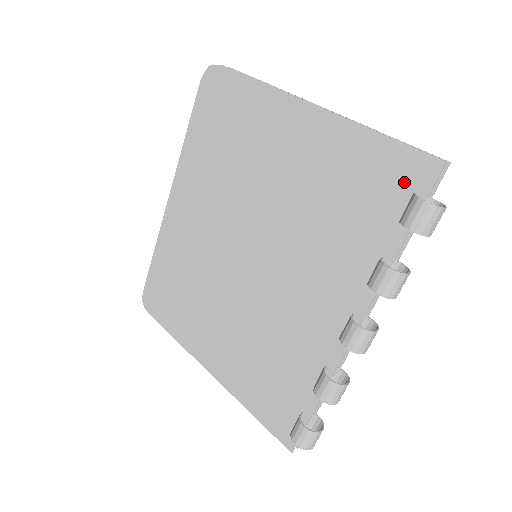
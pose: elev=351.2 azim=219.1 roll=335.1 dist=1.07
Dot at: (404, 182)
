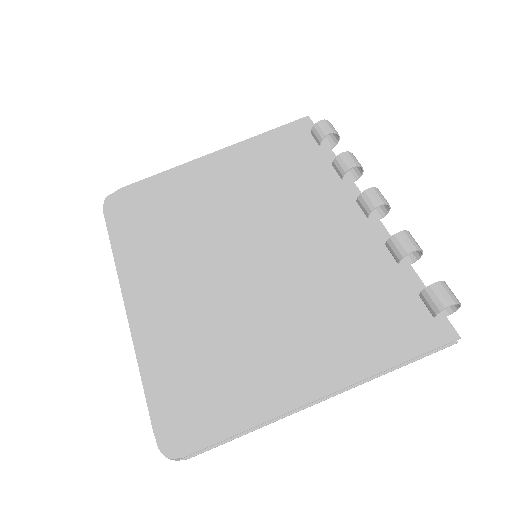
Dot at: (301, 135)
